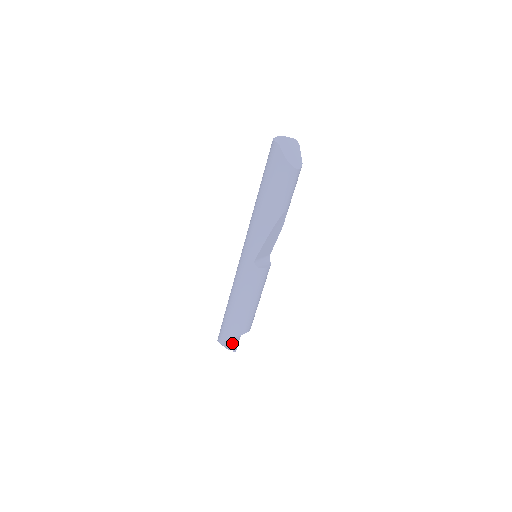
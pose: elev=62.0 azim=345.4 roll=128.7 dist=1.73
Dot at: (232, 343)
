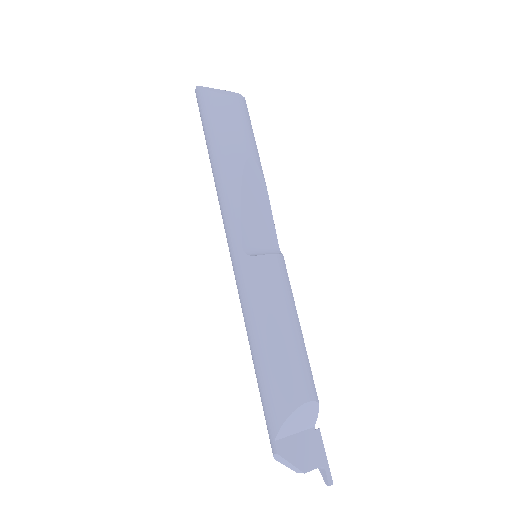
Dot at: (306, 456)
